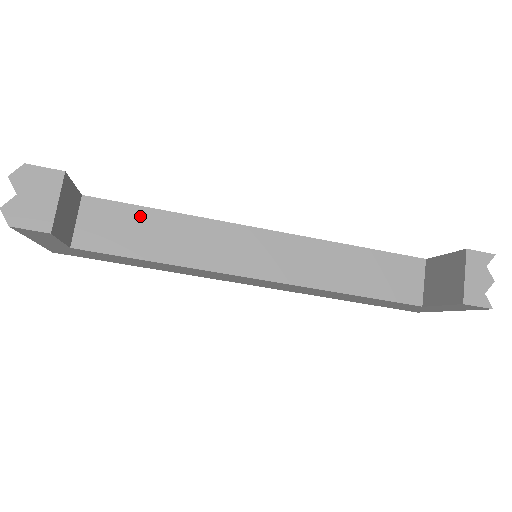
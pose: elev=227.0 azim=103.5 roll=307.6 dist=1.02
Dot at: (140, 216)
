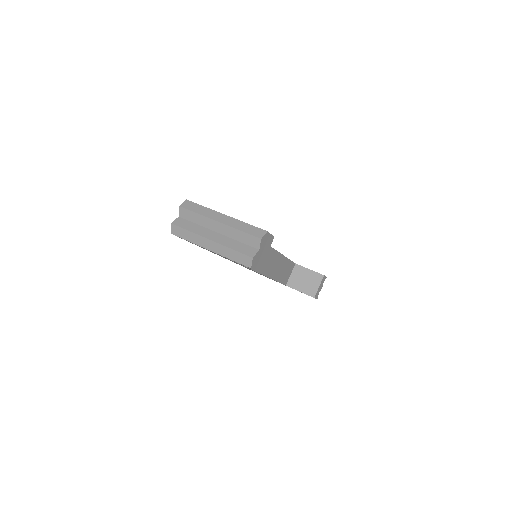
Dot at: occluded
